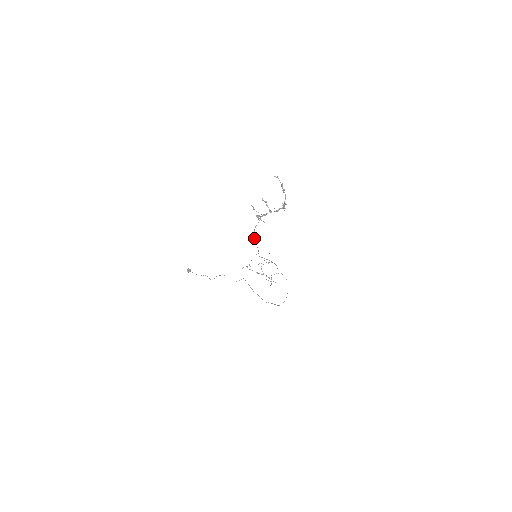
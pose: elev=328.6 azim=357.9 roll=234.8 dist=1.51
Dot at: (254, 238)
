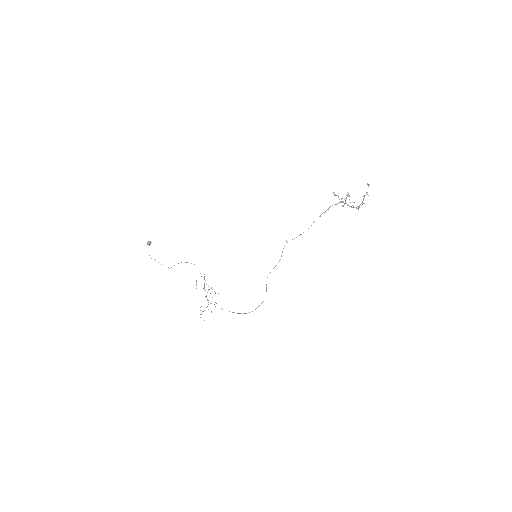
Dot at: occluded
